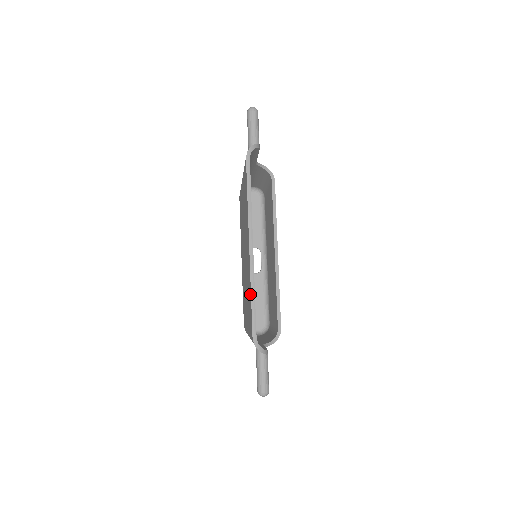
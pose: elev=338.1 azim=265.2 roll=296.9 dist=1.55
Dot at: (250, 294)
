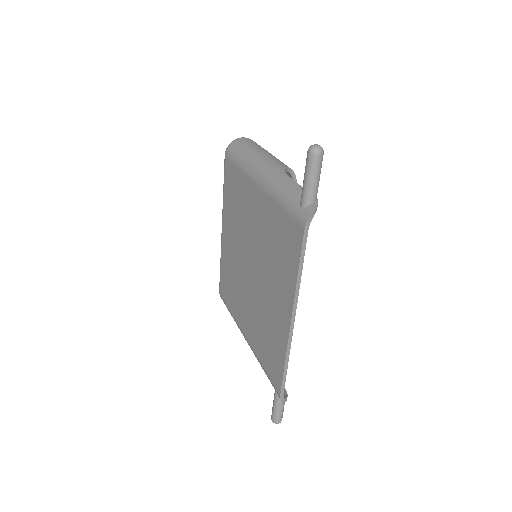
Dot at: (281, 358)
